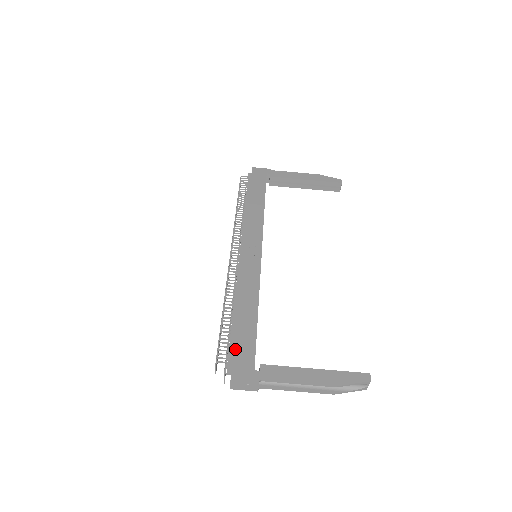
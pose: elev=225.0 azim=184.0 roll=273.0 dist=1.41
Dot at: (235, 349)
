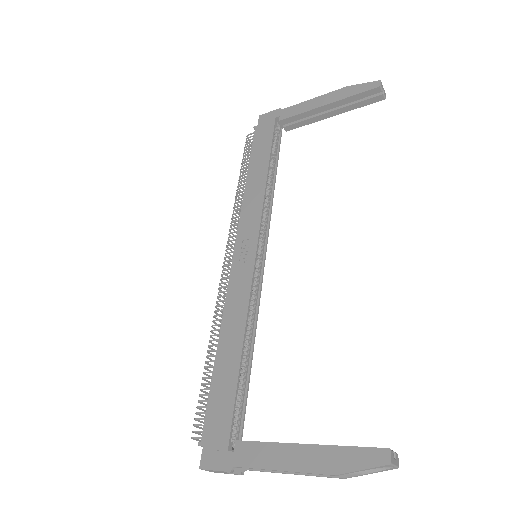
Dot at: (209, 418)
